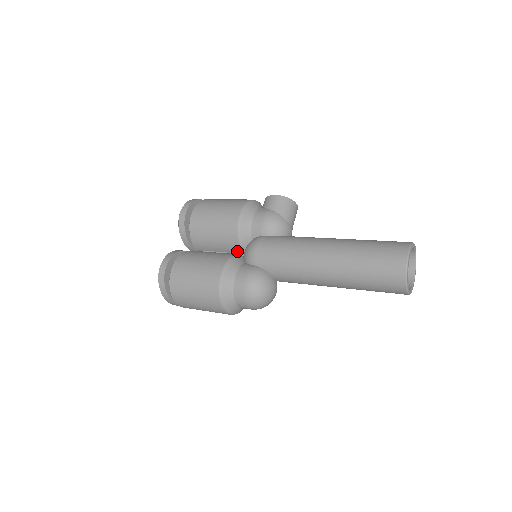
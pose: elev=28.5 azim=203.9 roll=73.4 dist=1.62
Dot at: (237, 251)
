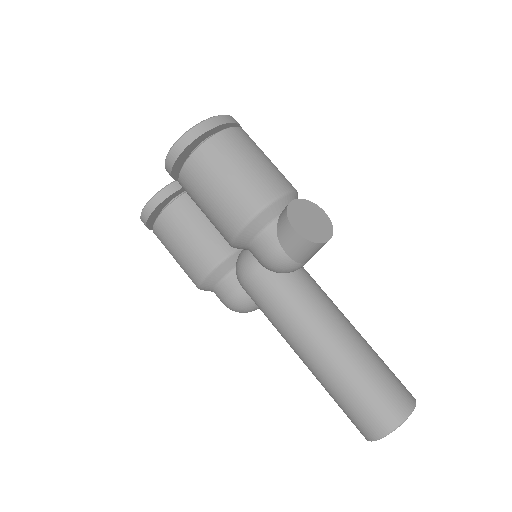
Dot at: occluded
